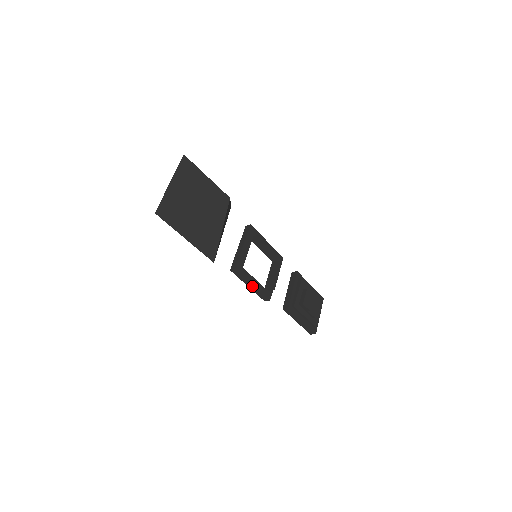
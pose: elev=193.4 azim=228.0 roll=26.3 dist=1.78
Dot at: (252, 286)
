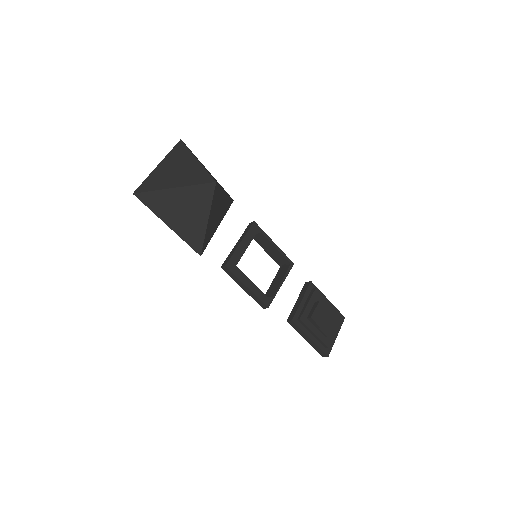
Dot at: (246, 288)
